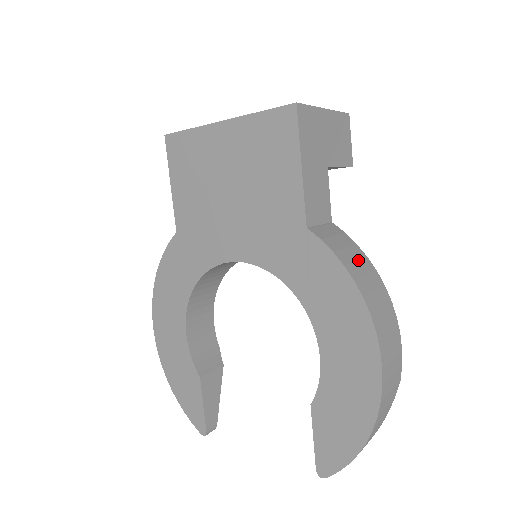
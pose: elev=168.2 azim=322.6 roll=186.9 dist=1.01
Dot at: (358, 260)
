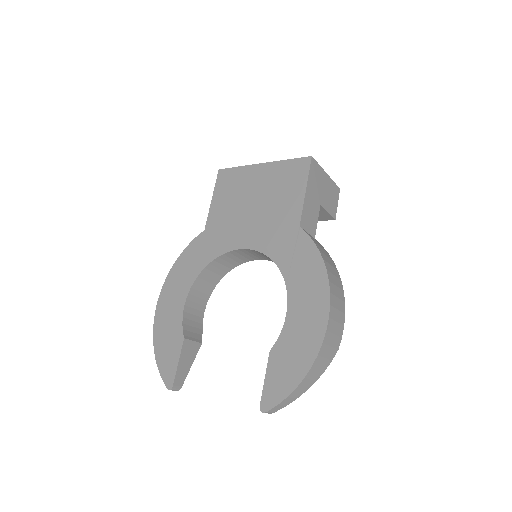
Dot at: (327, 256)
